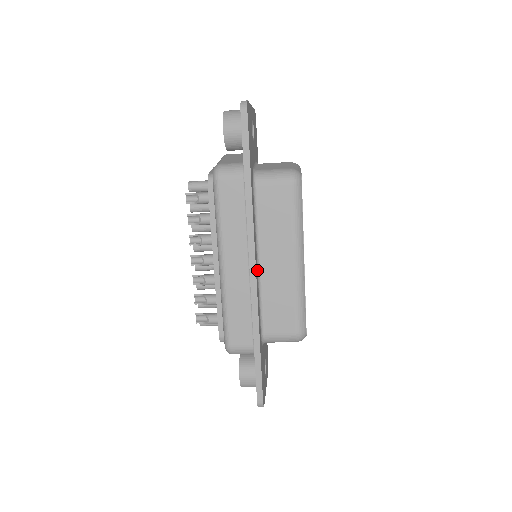
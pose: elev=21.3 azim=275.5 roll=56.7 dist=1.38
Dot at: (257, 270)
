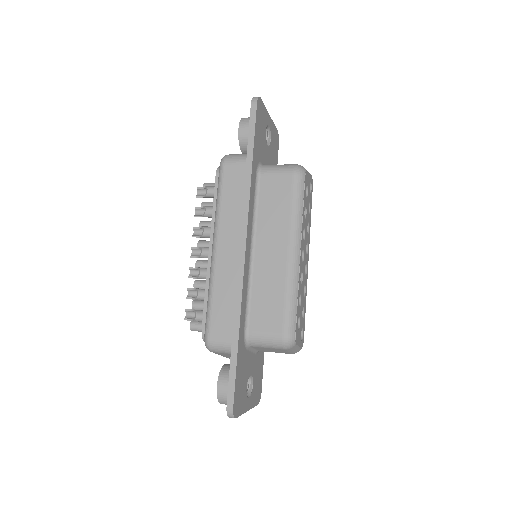
Dot at: (249, 258)
